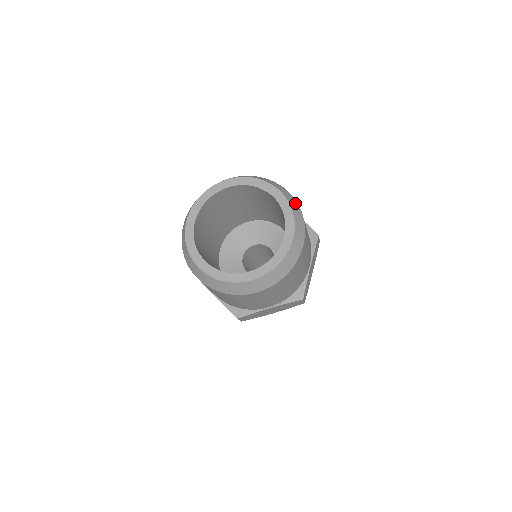
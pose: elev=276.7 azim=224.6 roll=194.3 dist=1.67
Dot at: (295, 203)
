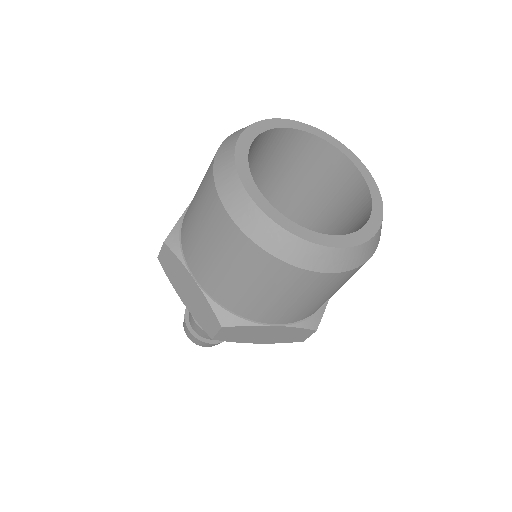
Dot at: occluded
